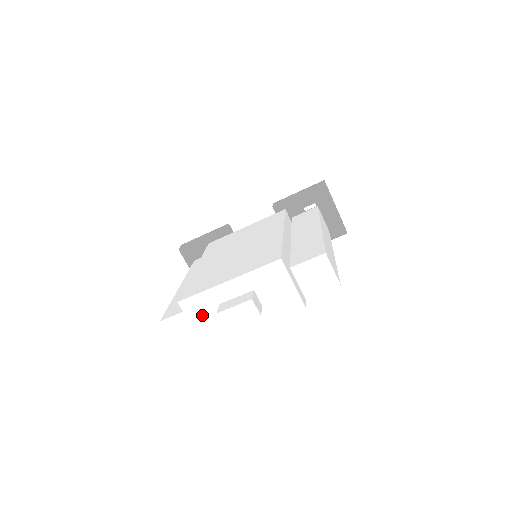
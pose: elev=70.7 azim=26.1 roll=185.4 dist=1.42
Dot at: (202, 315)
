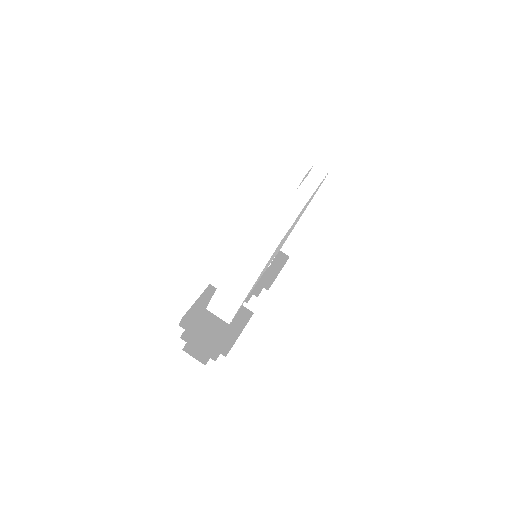
Dot at: (280, 190)
